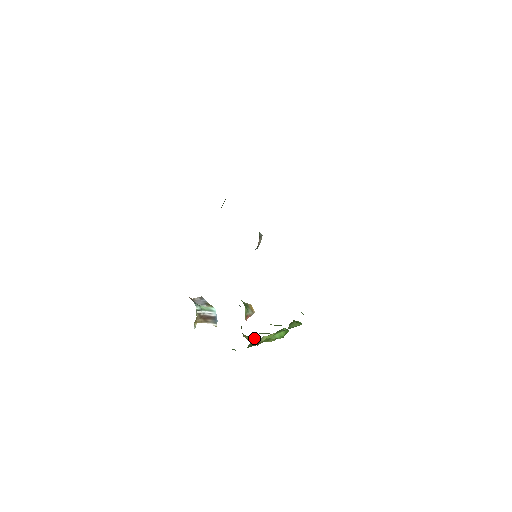
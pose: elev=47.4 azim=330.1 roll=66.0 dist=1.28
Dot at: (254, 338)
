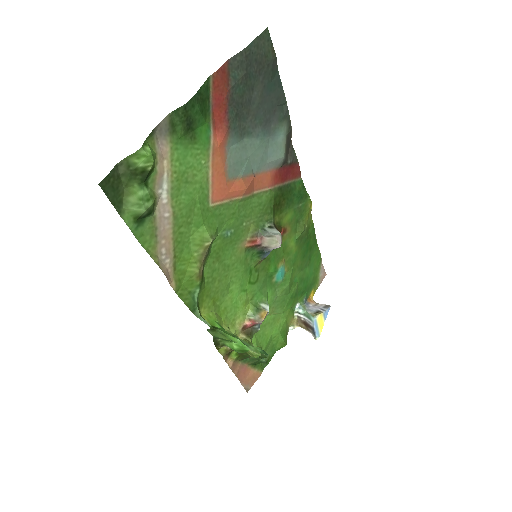
Dot at: (258, 348)
